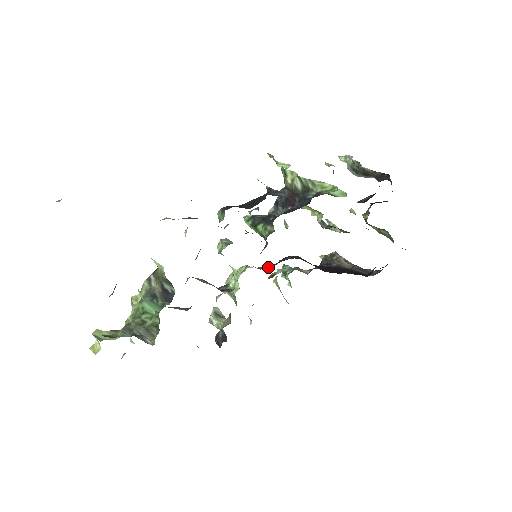
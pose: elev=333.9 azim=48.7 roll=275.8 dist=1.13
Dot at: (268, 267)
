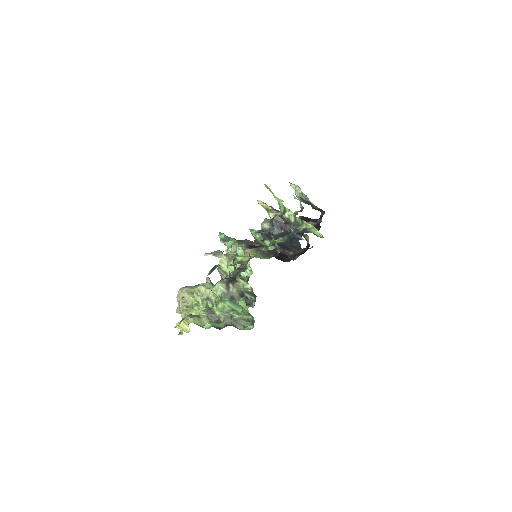
Dot at: occluded
